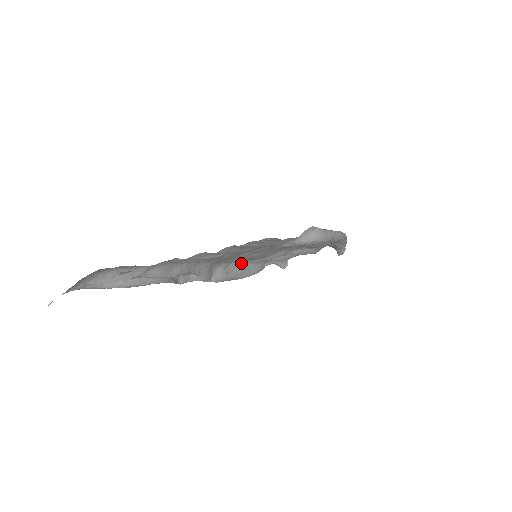
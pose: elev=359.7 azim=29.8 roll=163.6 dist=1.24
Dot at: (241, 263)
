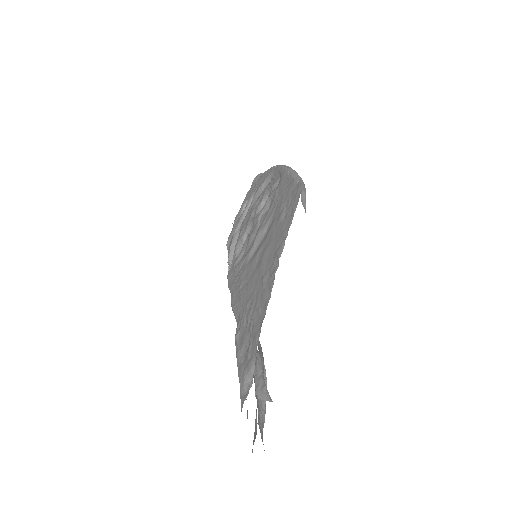
Dot at: (234, 274)
